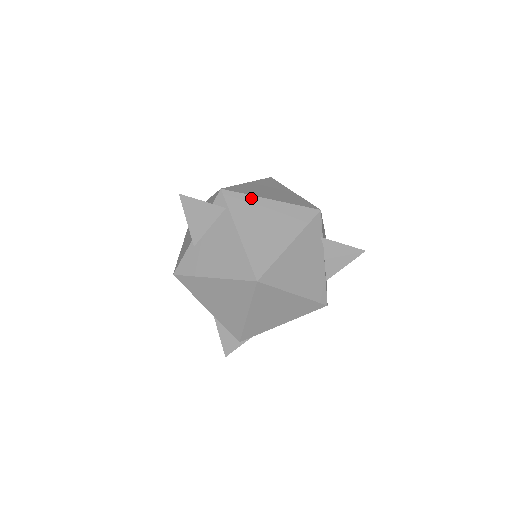
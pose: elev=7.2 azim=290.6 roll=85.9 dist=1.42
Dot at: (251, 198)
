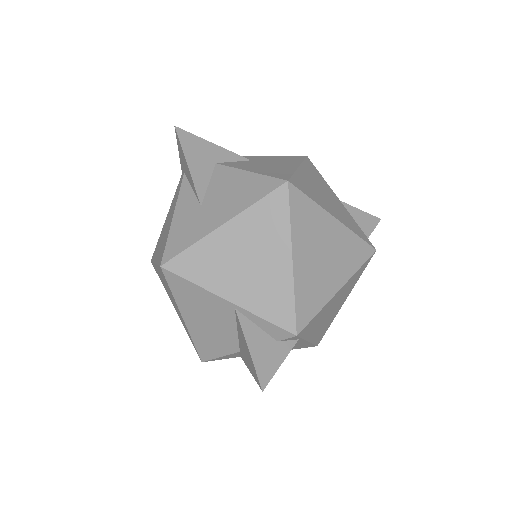
Dot at: (323, 310)
